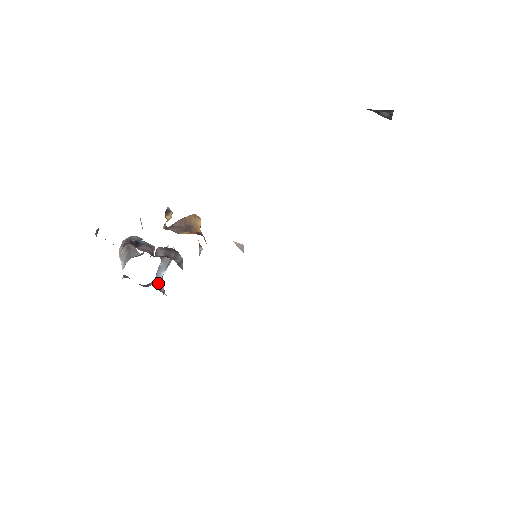
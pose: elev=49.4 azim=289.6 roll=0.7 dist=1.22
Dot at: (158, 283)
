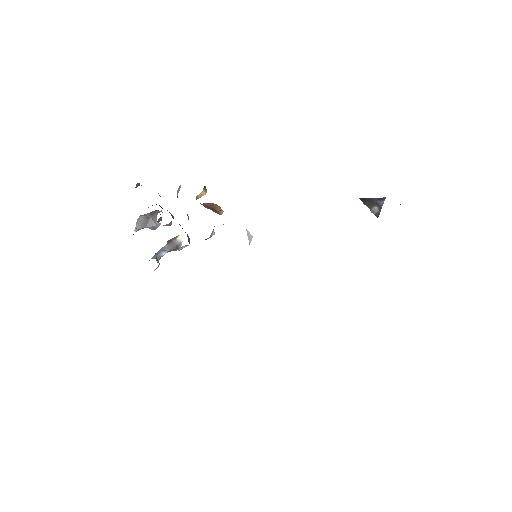
Dot at: occluded
